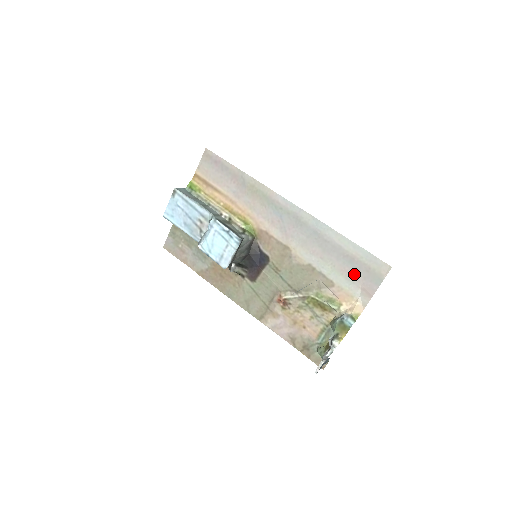
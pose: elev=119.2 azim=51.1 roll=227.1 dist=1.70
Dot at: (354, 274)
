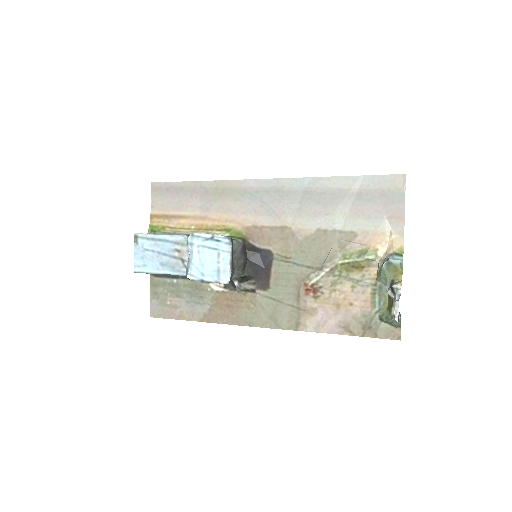
Dot at: (371, 208)
